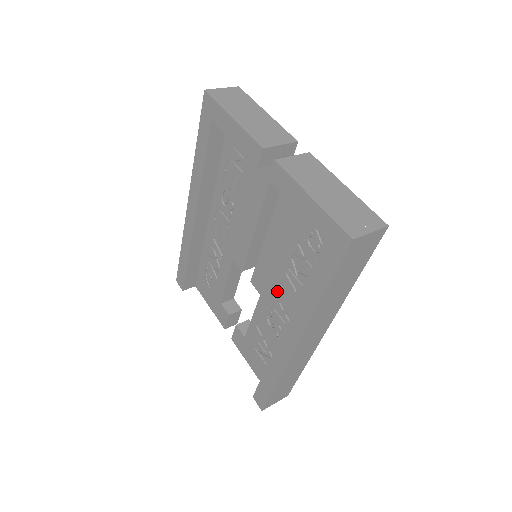
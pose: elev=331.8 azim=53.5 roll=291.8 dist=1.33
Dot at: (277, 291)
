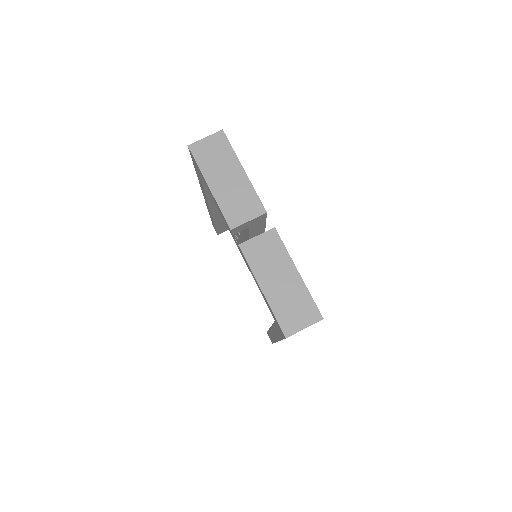
Dot at: occluded
